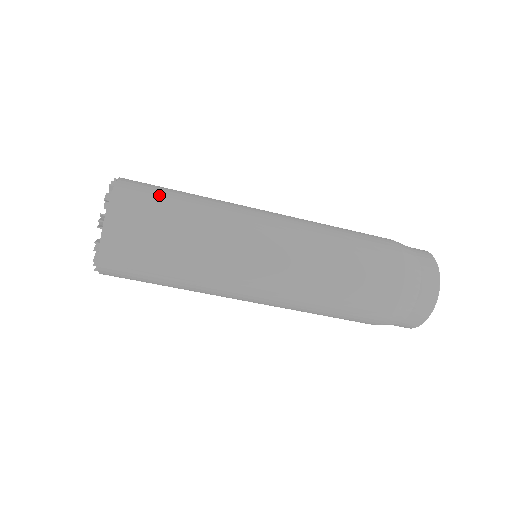
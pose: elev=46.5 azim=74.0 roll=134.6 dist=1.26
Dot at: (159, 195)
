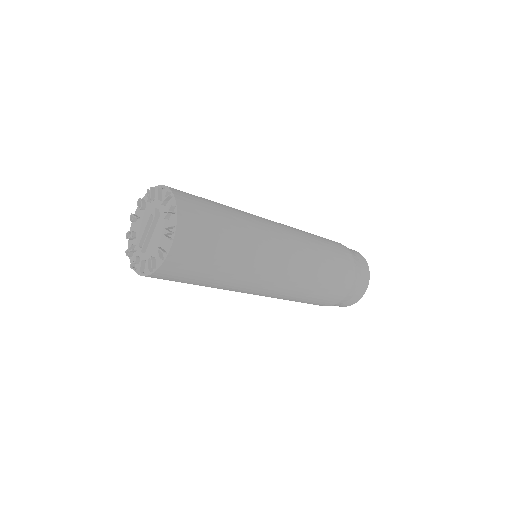
Dot at: (208, 207)
